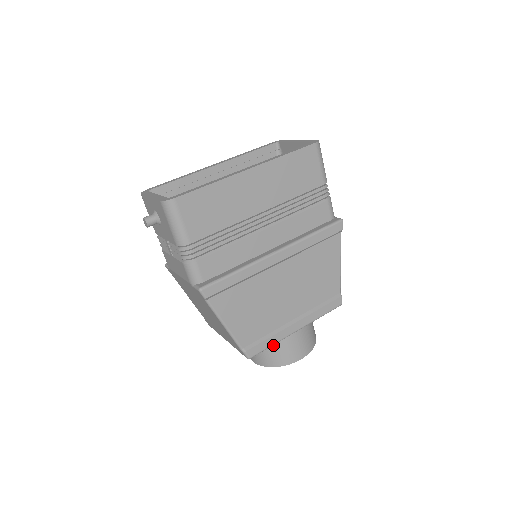
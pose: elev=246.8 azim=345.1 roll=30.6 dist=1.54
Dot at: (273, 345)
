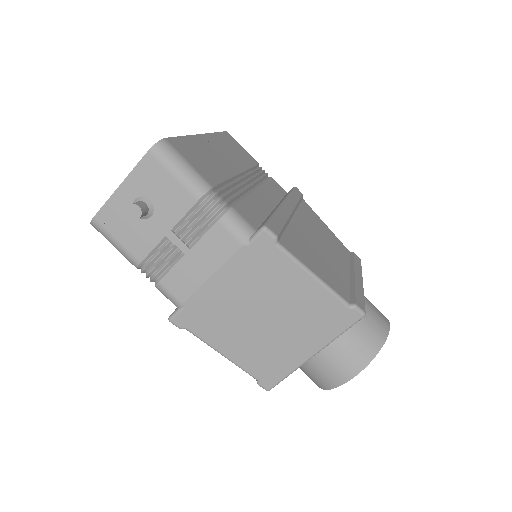
Dot at: occluded
